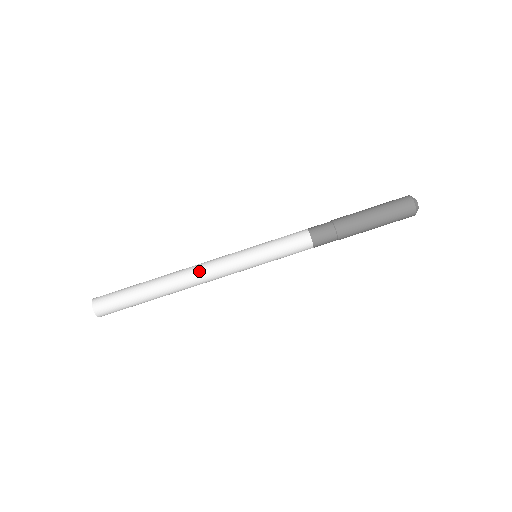
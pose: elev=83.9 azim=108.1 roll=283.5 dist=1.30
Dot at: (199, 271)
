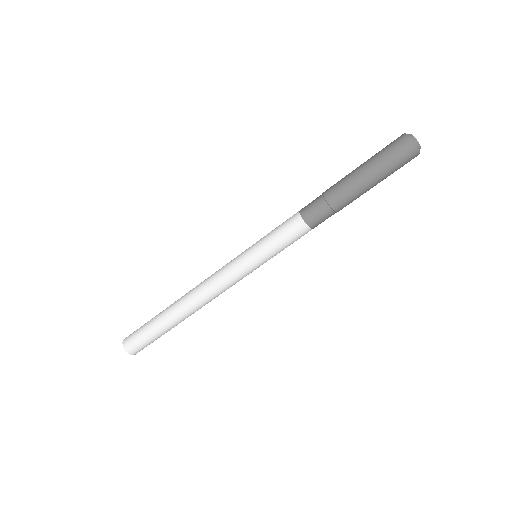
Dot at: (203, 287)
